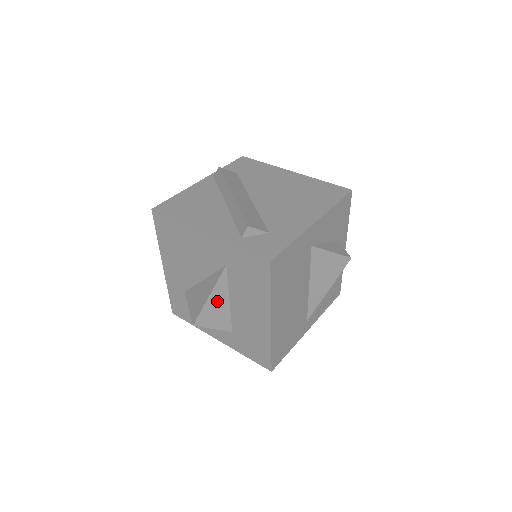
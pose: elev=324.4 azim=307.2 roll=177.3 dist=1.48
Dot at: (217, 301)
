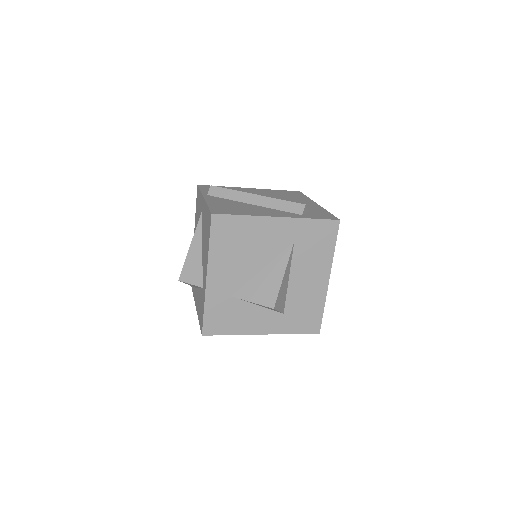
Dot at: (285, 280)
